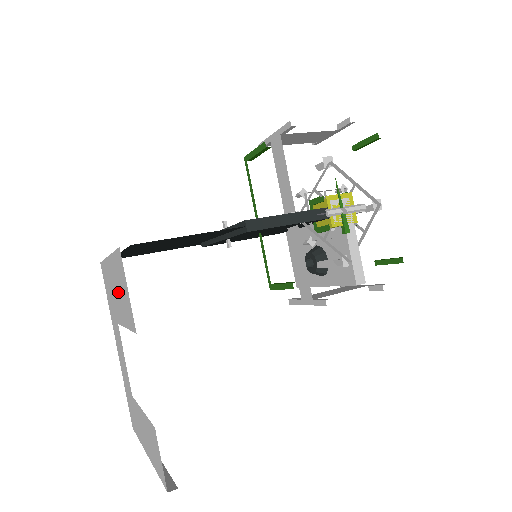
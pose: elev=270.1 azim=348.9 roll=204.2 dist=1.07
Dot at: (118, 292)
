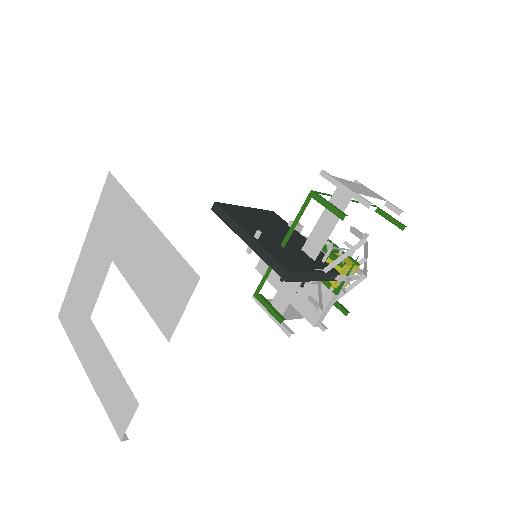
Dot at: (148, 266)
